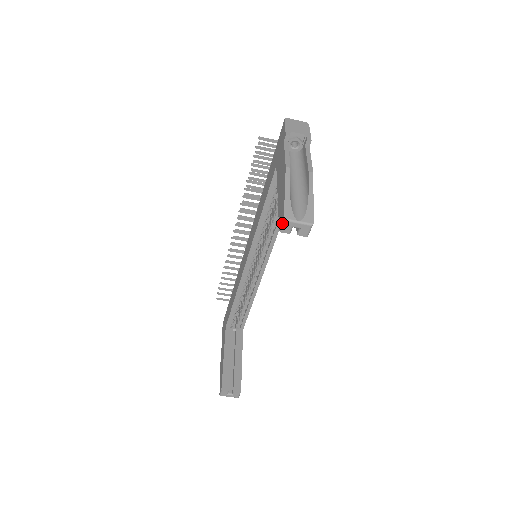
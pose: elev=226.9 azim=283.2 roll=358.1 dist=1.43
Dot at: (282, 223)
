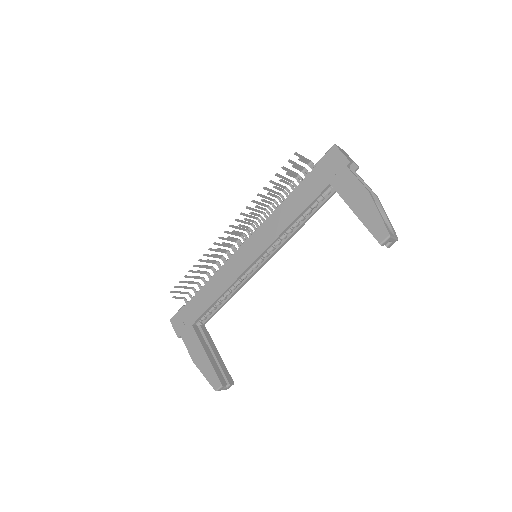
Dot at: (386, 239)
